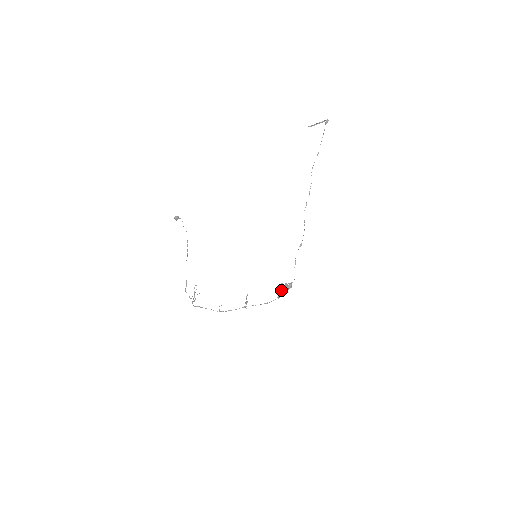
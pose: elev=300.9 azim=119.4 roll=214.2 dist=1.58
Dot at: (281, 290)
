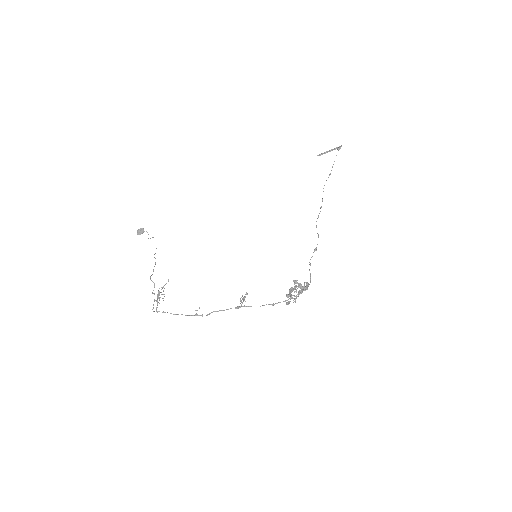
Dot at: (295, 287)
